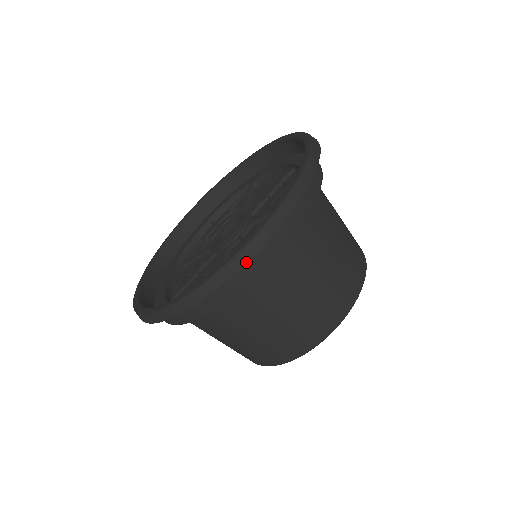
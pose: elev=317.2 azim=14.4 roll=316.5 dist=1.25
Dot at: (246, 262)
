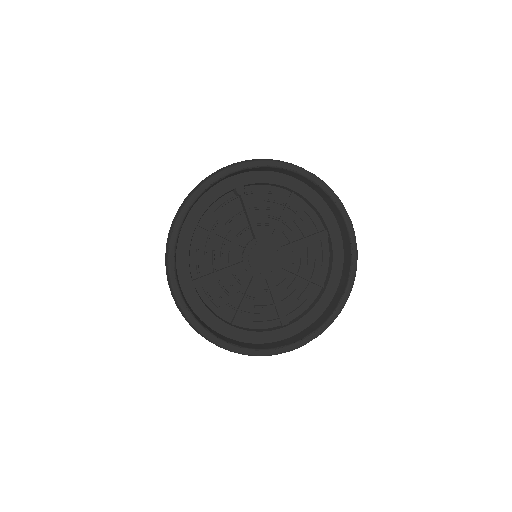
Dot at: occluded
